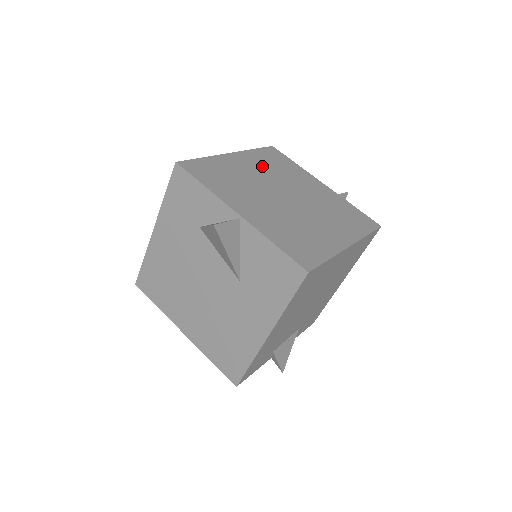
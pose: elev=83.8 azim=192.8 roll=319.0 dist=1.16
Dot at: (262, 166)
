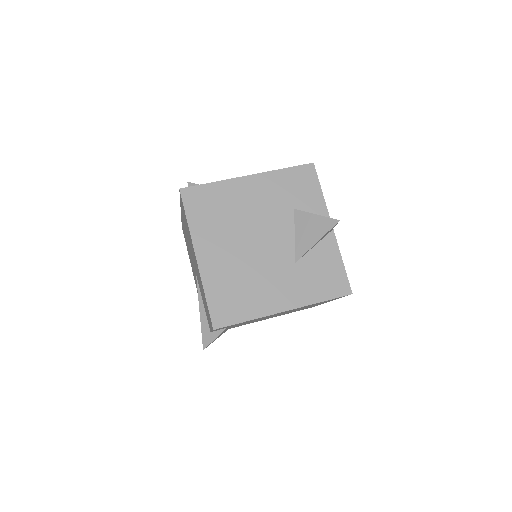
Dot at: occluded
